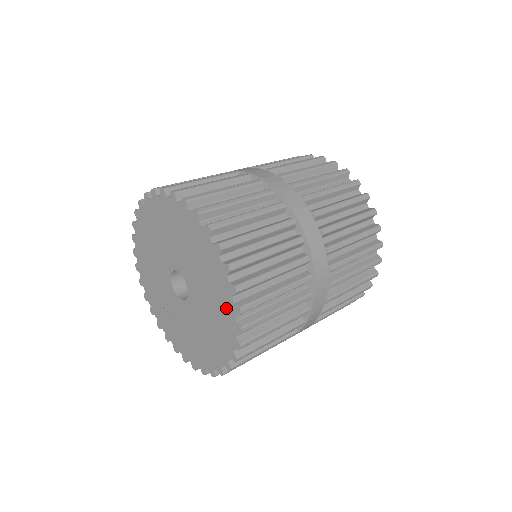
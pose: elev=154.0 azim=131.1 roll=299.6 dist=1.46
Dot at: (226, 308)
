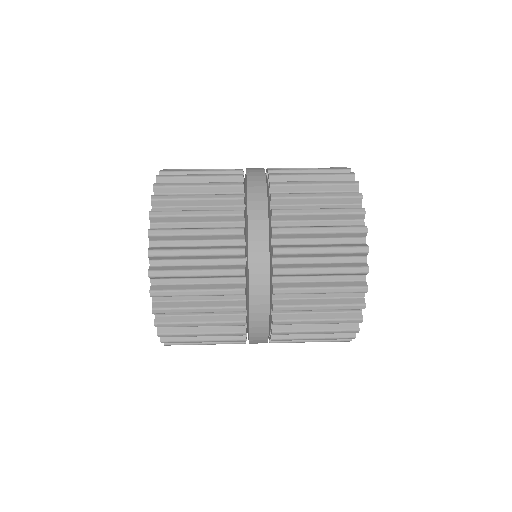
Dot at: occluded
